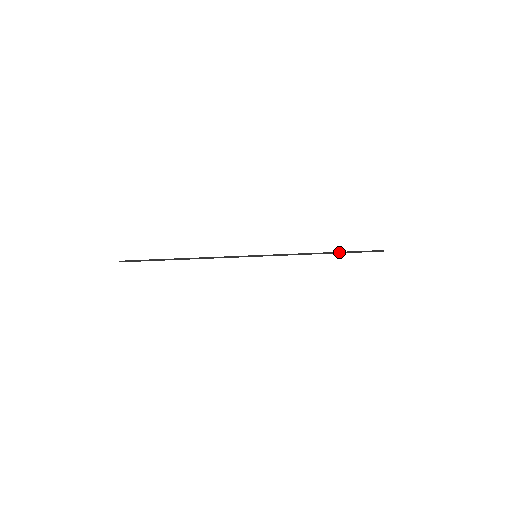
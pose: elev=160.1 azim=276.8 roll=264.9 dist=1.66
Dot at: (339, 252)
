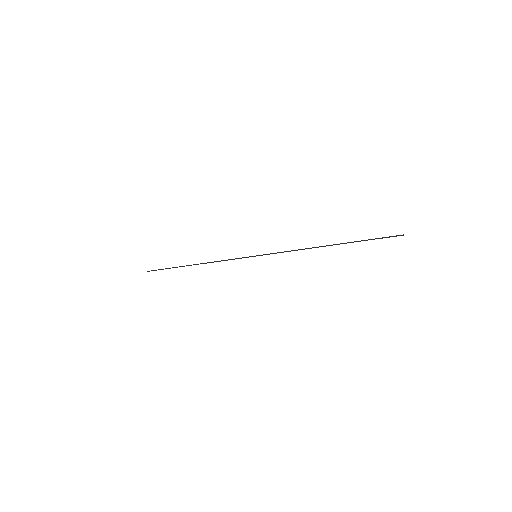
Dot at: (345, 243)
